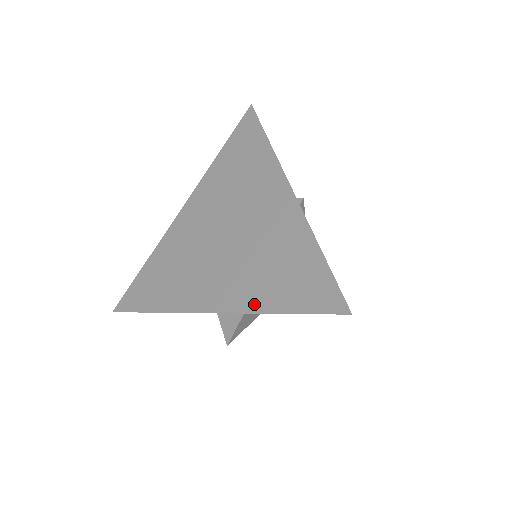
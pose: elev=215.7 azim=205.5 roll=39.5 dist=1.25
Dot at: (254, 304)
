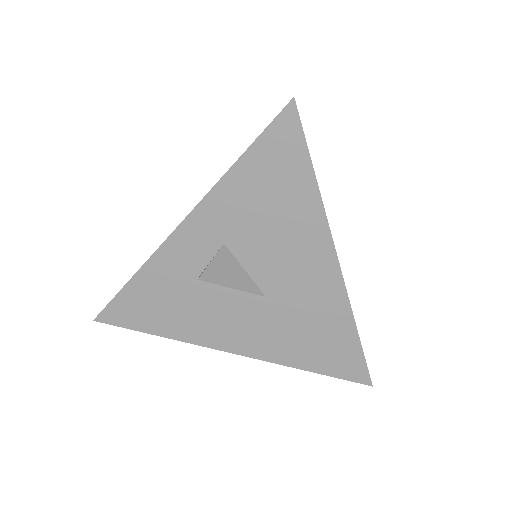
Dot at: occluded
